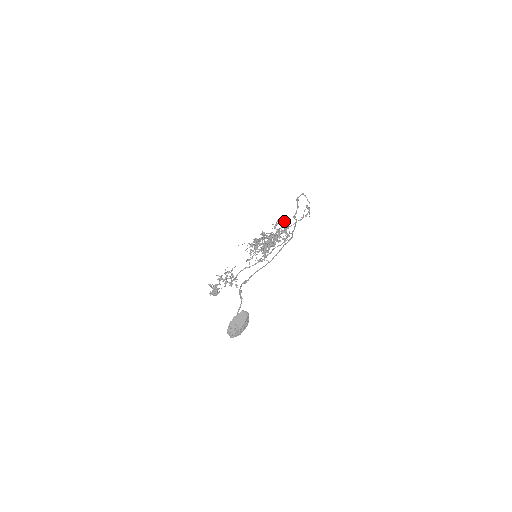
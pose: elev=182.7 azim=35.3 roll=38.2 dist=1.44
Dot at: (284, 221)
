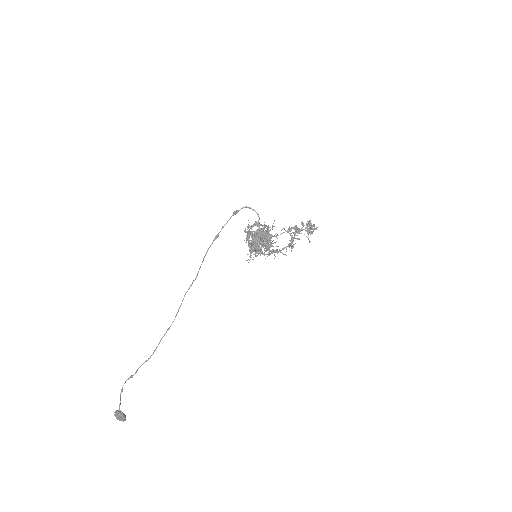
Dot at: occluded
